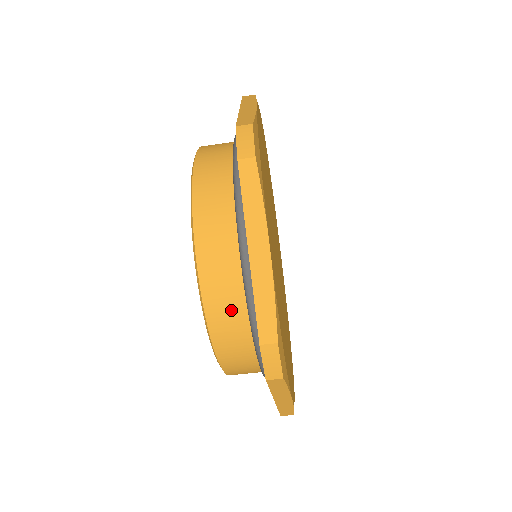
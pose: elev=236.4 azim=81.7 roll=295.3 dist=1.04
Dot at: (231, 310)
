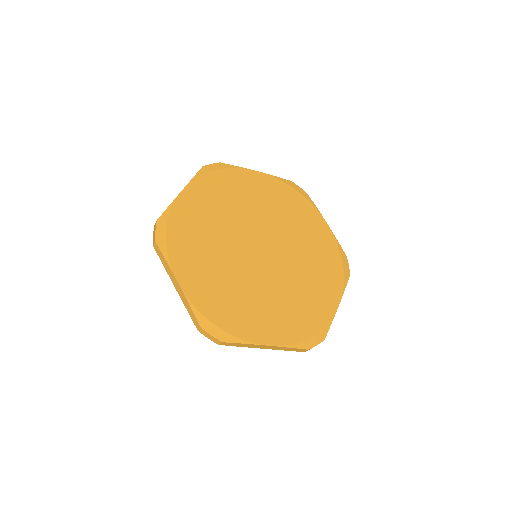
Dot at: occluded
